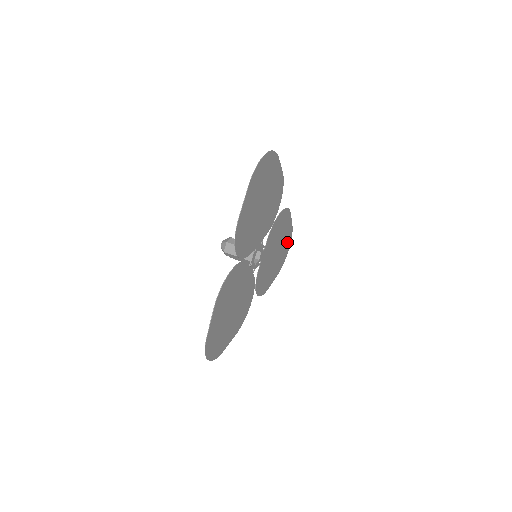
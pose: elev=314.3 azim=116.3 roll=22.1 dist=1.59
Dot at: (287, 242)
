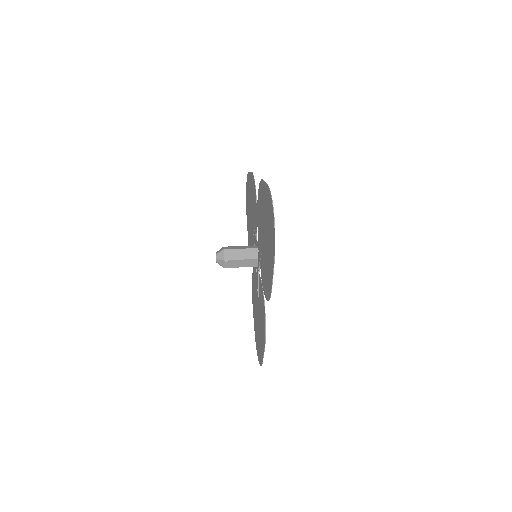
Dot at: (257, 342)
